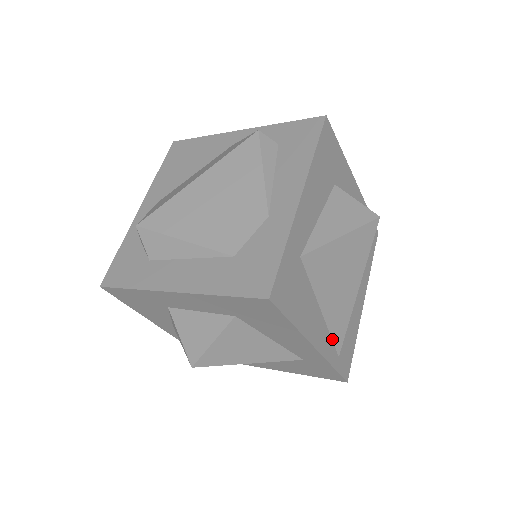
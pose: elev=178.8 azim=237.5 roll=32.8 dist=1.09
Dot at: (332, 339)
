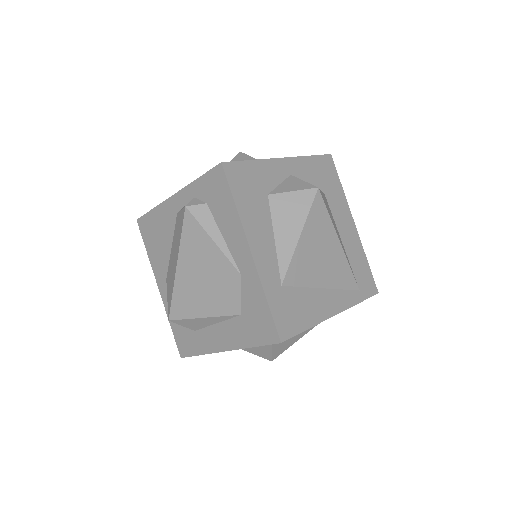
Dot at: (346, 289)
